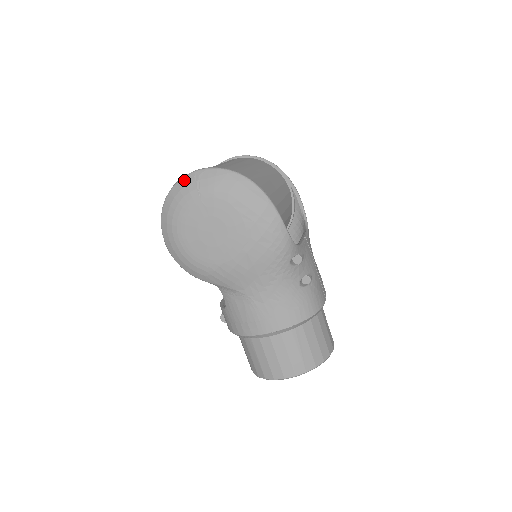
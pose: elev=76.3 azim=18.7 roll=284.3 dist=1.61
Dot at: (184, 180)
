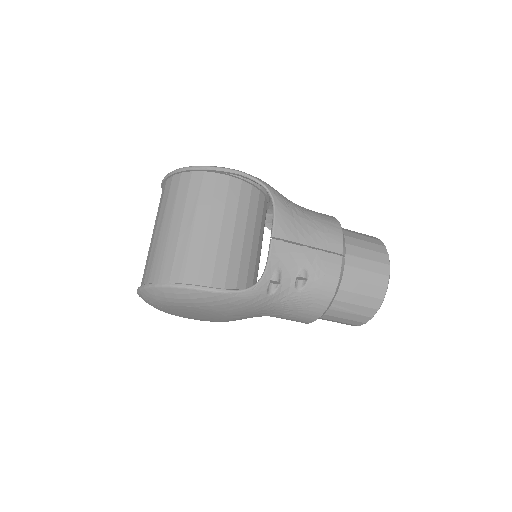
Dot at: occluded
